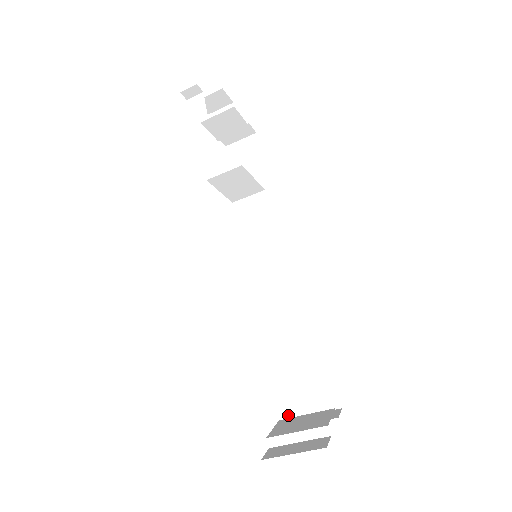
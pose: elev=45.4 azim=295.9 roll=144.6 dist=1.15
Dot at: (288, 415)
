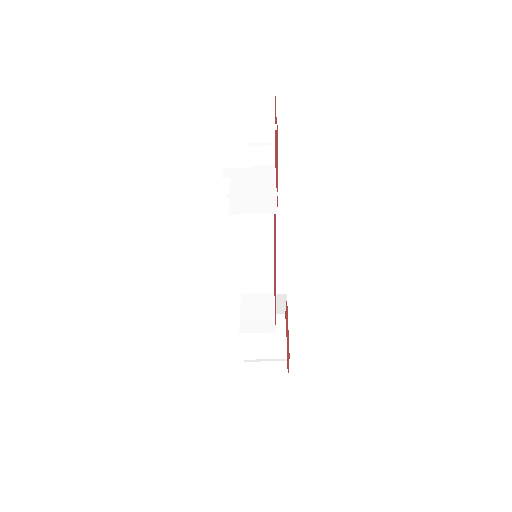
Dot at: occluded
